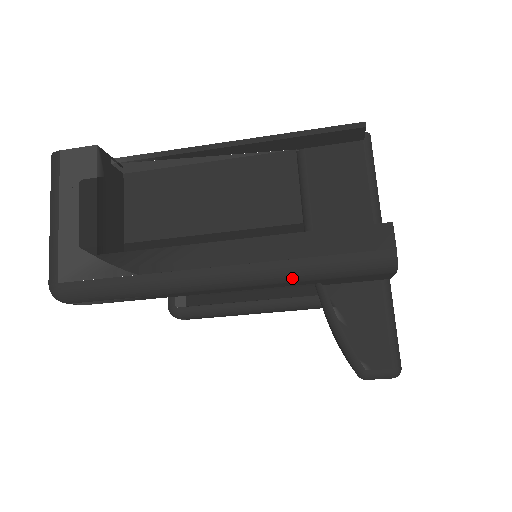
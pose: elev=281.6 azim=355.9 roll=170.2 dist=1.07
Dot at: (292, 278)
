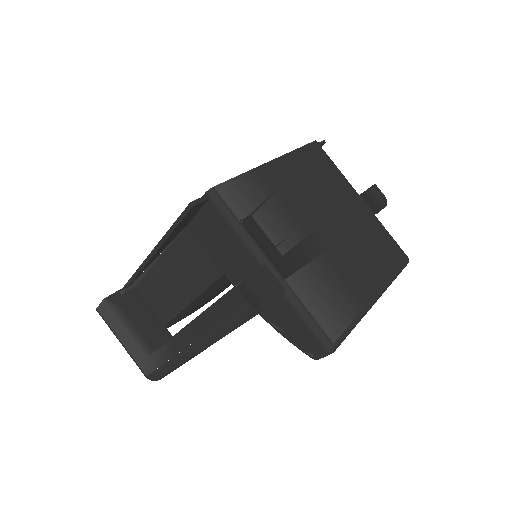
Dot at: (222, 336)
